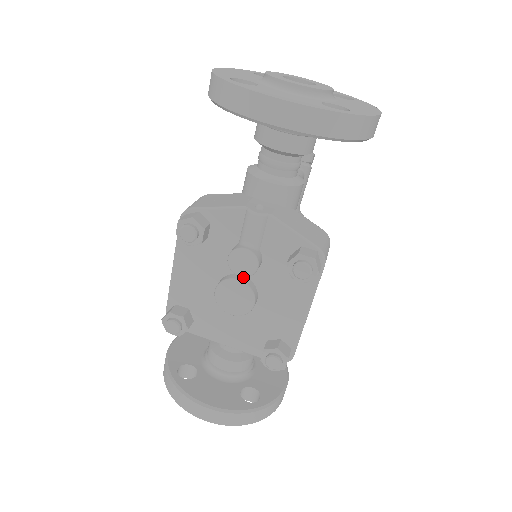
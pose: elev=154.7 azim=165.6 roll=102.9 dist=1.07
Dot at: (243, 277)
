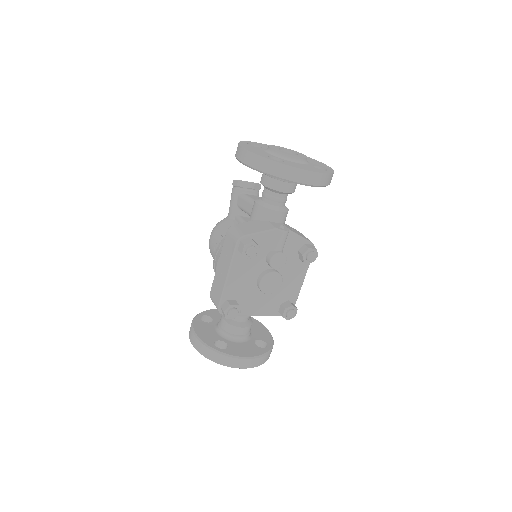
Dot at: (274, 270)
